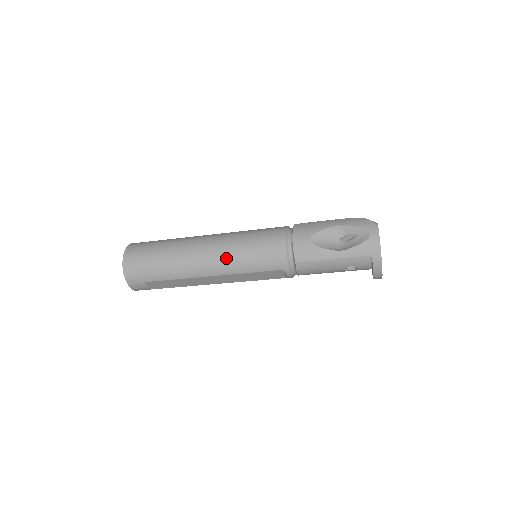
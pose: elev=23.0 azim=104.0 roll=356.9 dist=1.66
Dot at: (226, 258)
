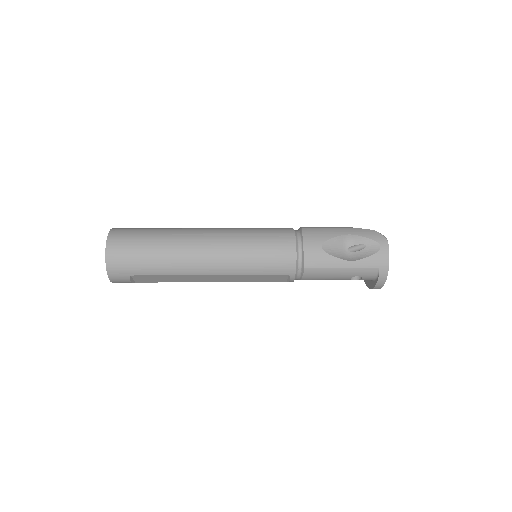
Dot at: (231, 257)
